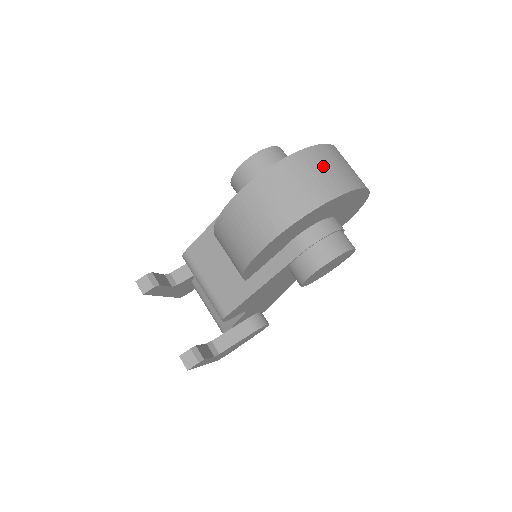
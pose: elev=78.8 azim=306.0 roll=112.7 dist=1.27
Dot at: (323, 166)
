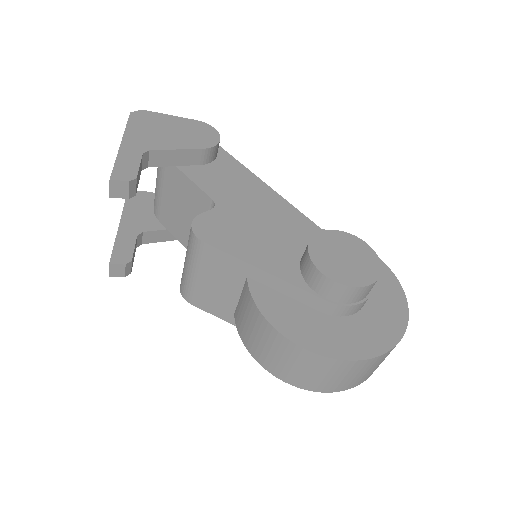
Dot at: occluded
